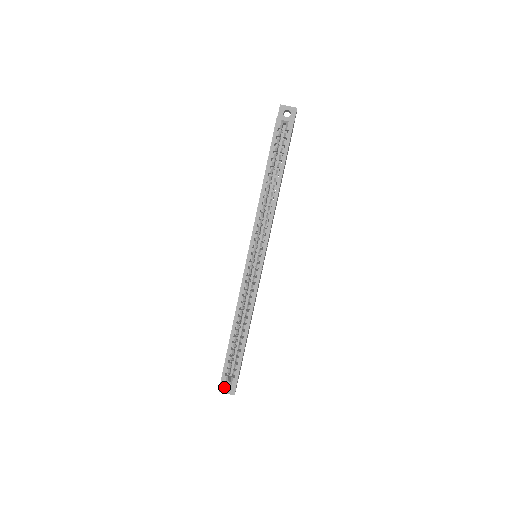
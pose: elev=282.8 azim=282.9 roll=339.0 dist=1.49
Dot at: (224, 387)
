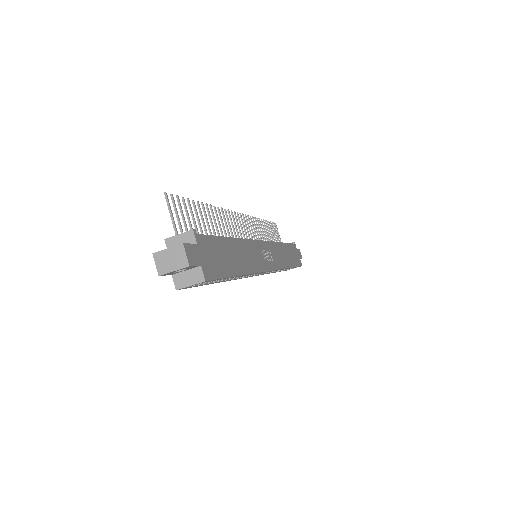
Dot at: occluded
